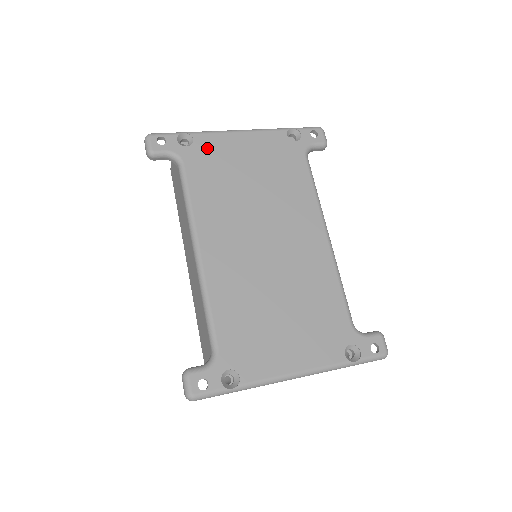
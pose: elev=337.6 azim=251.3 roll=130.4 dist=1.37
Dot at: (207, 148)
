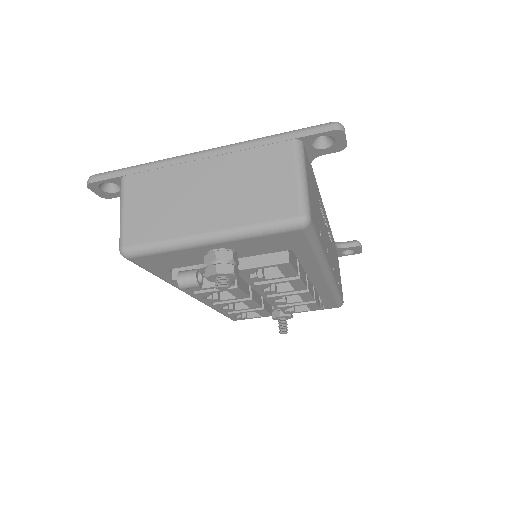
Dot at: occluded
